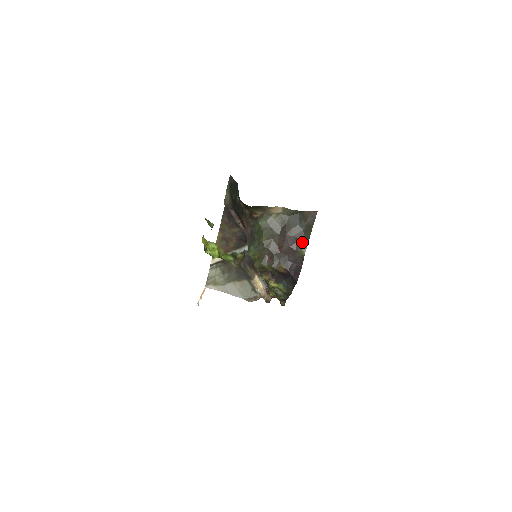
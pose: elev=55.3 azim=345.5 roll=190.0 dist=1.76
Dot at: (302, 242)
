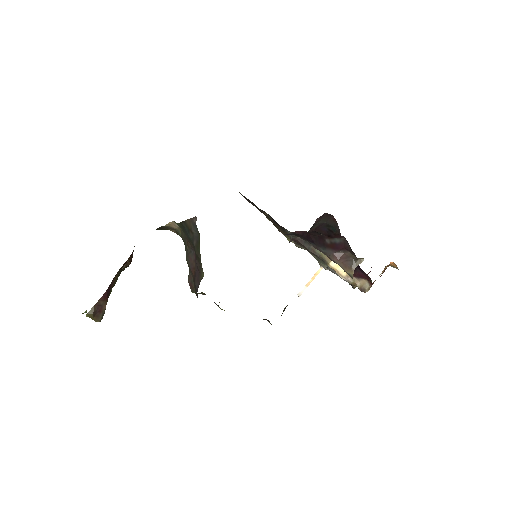
Dot at: (199, 261)
